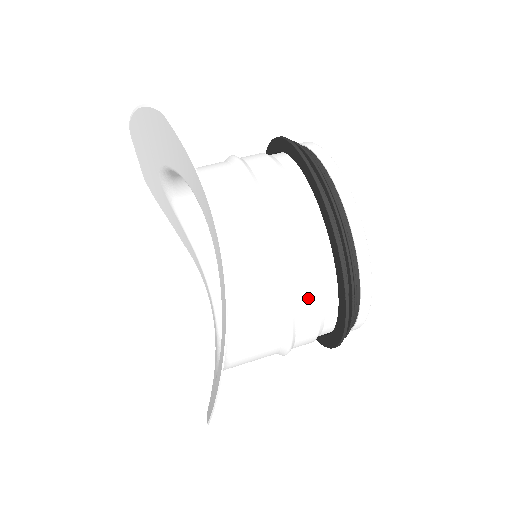
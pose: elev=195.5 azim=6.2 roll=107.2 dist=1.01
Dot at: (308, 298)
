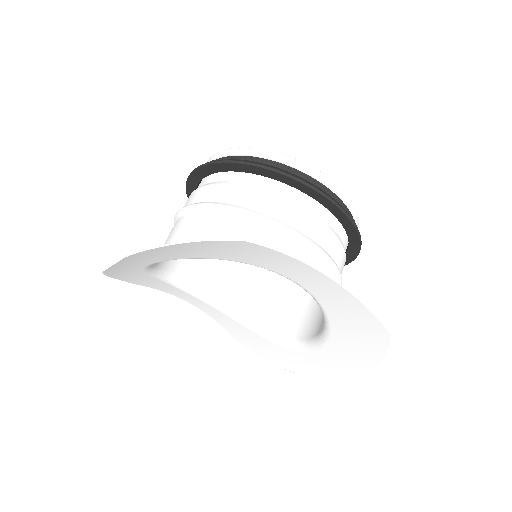
Dot at: (342, 261)
